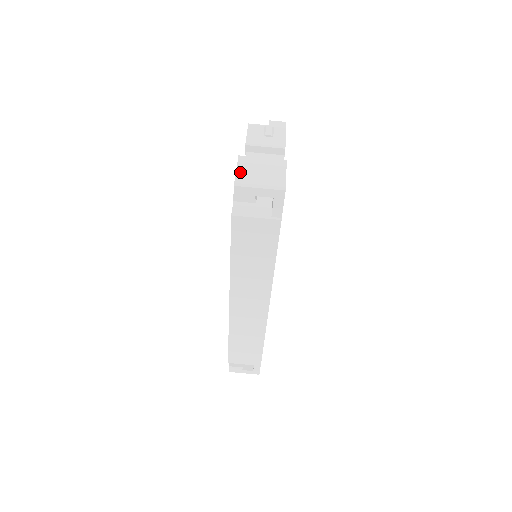
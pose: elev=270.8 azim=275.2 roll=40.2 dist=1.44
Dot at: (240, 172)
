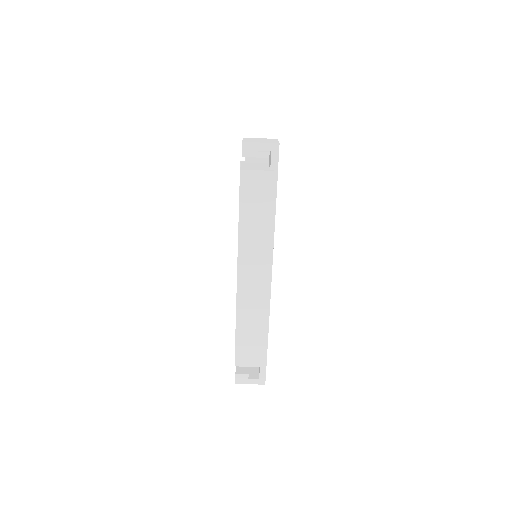
Dot at: (245, 140)
